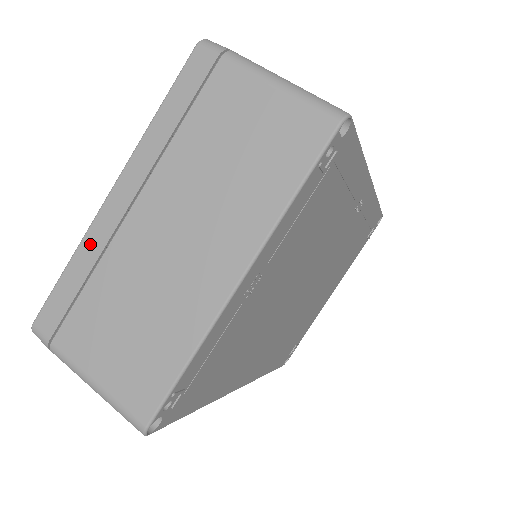
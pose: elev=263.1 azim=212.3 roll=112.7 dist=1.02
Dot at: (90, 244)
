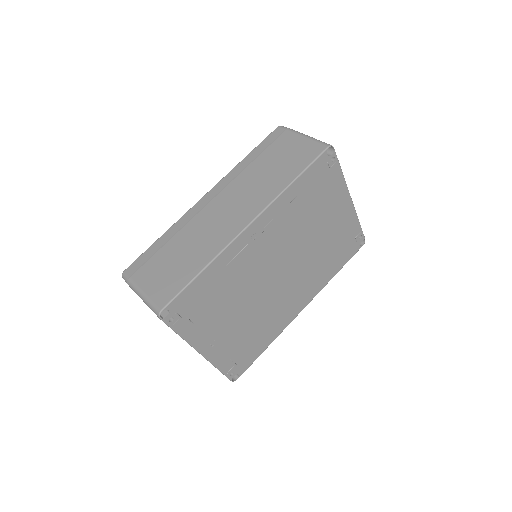
Dot at: occluded
